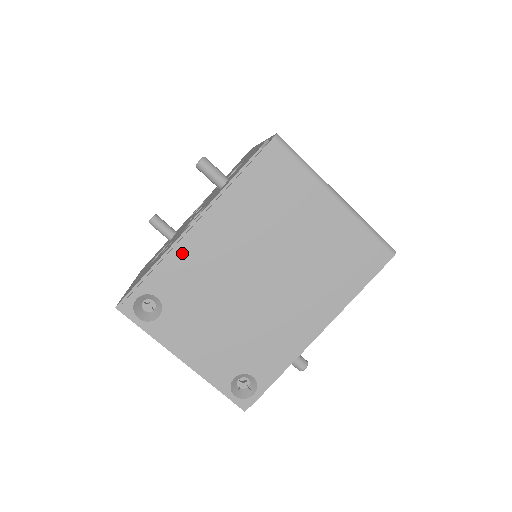
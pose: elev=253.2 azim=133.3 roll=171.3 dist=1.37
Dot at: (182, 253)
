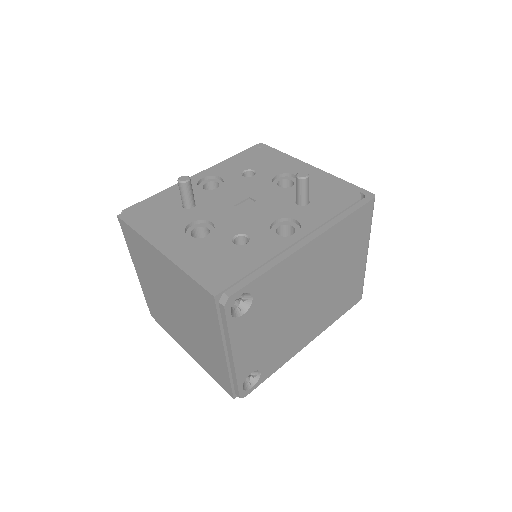
Dot at: (288, 264)
